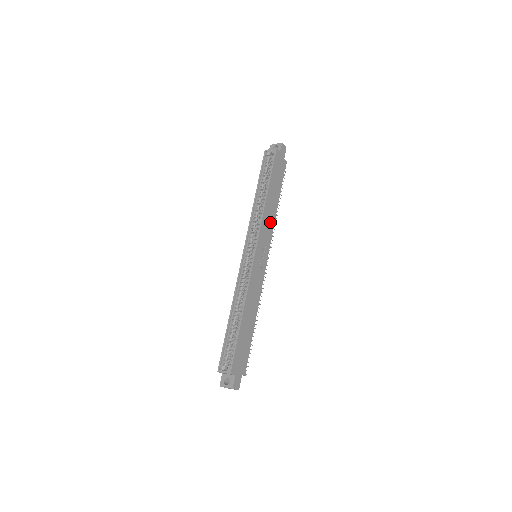
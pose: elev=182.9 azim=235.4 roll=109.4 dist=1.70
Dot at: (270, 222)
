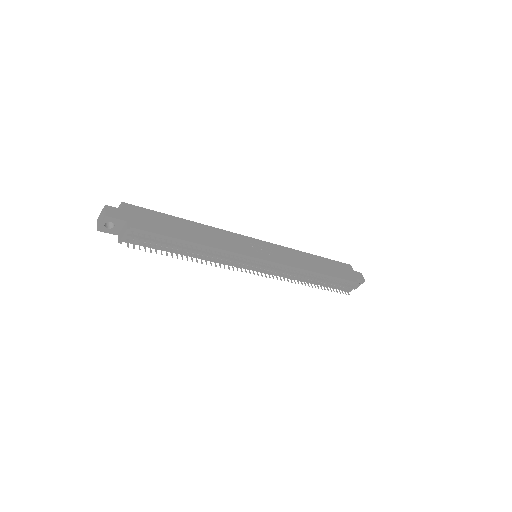
Dot at: (296, 262)
